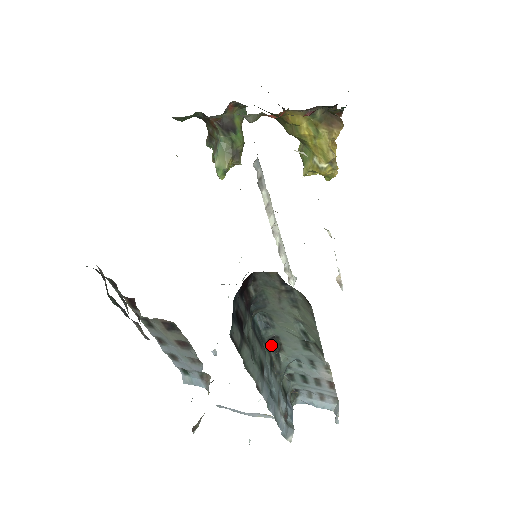
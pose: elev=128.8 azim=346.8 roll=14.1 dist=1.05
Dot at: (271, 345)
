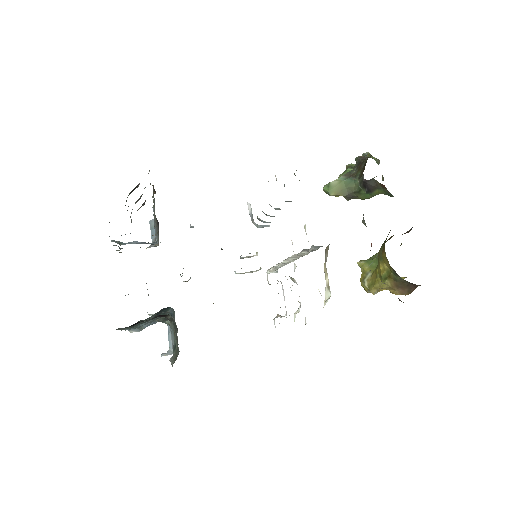
Dot at: occluded
